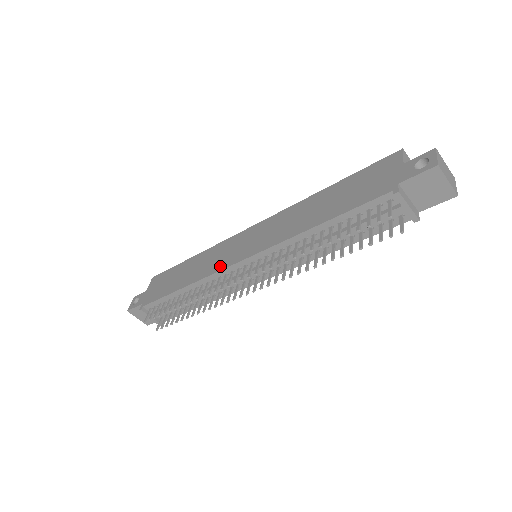
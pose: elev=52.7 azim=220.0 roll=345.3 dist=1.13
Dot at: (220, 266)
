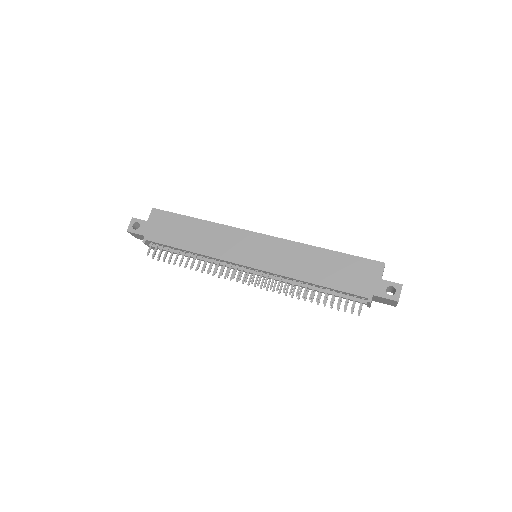
Dot at: (229, 257)
